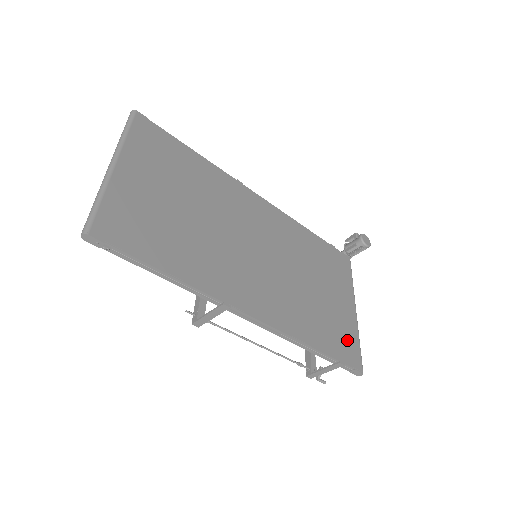
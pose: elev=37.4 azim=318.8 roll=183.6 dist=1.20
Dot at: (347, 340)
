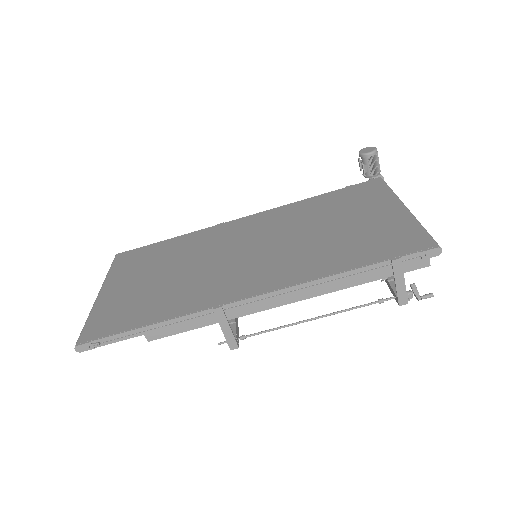
Dot at: (397, 237)
